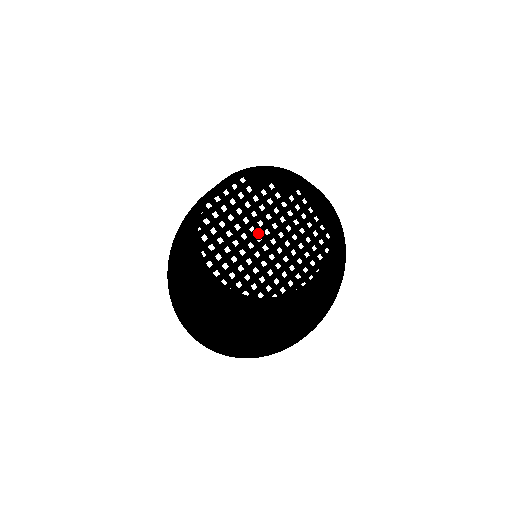
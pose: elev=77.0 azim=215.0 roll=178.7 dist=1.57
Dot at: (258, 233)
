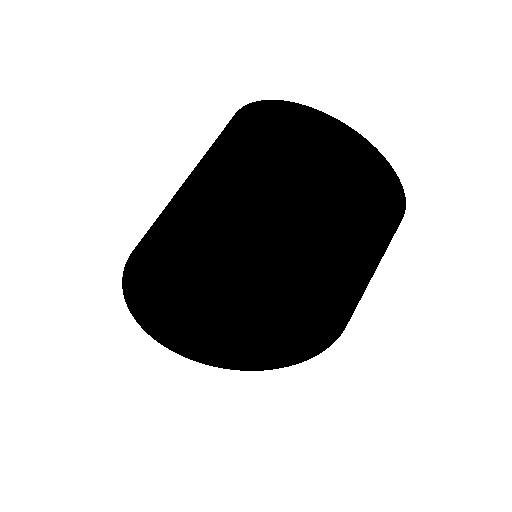
Dot at: (222, 273)
